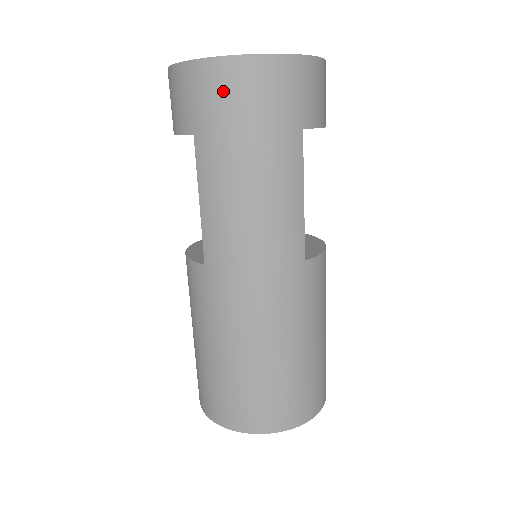
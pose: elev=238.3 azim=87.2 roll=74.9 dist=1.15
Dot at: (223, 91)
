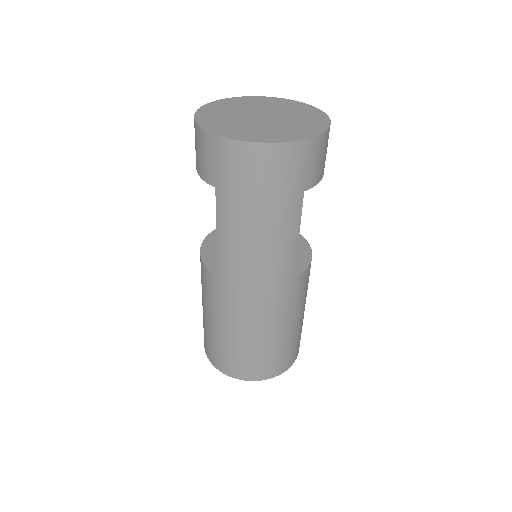
Dot at: (243, 166)
